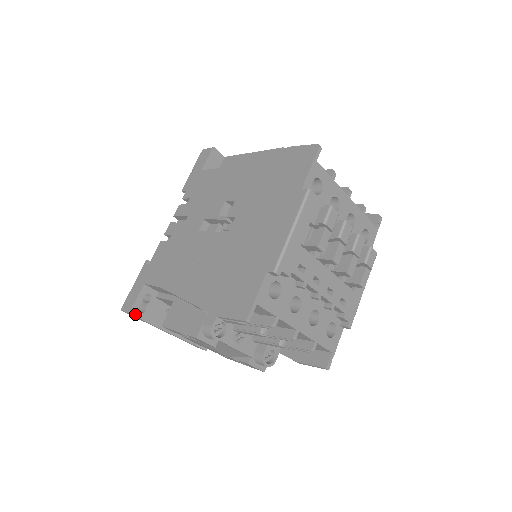
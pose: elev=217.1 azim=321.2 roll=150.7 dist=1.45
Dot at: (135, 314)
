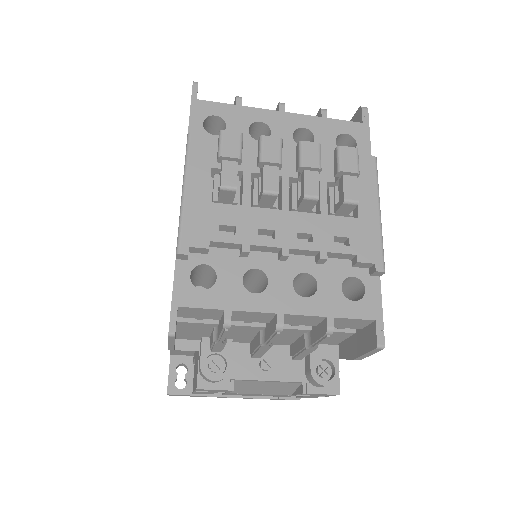
Dot at: (175, 393)
